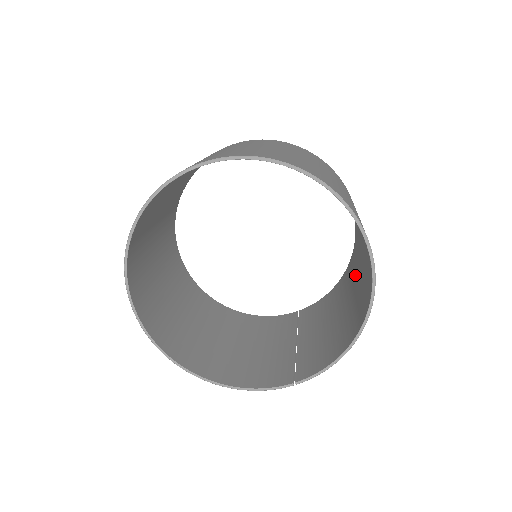
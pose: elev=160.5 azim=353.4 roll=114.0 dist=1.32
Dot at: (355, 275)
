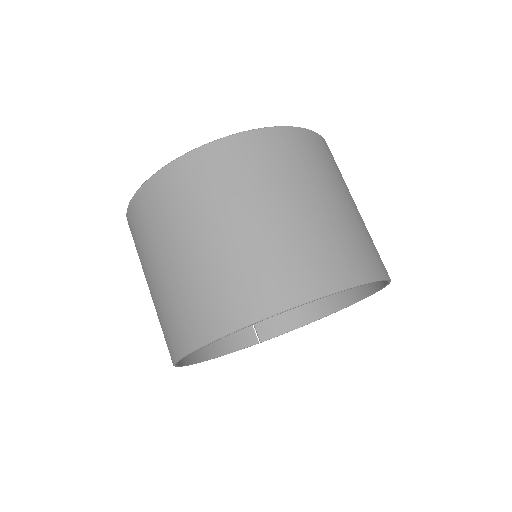
Dot at: occluded
